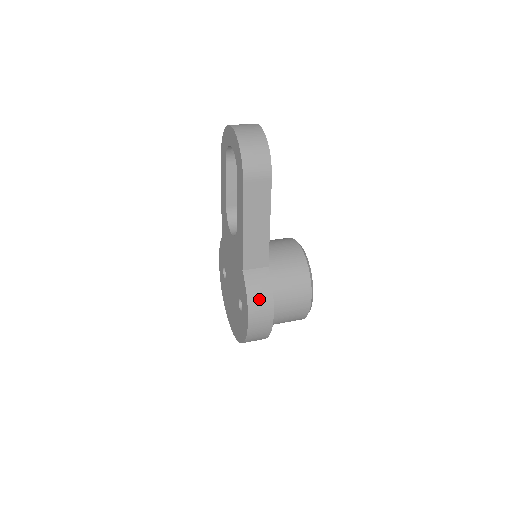
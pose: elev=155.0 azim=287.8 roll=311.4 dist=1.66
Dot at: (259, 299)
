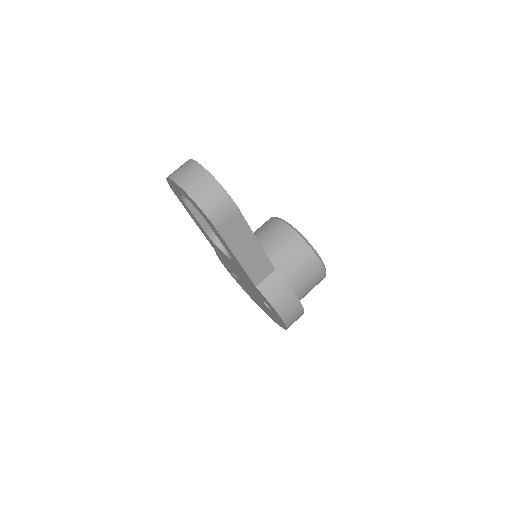
Dot at: (282, 300)
